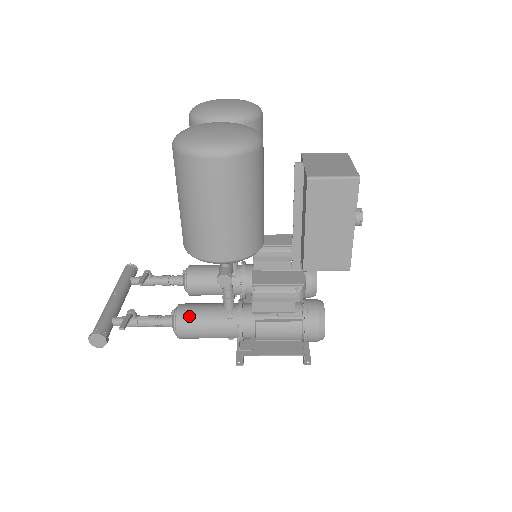
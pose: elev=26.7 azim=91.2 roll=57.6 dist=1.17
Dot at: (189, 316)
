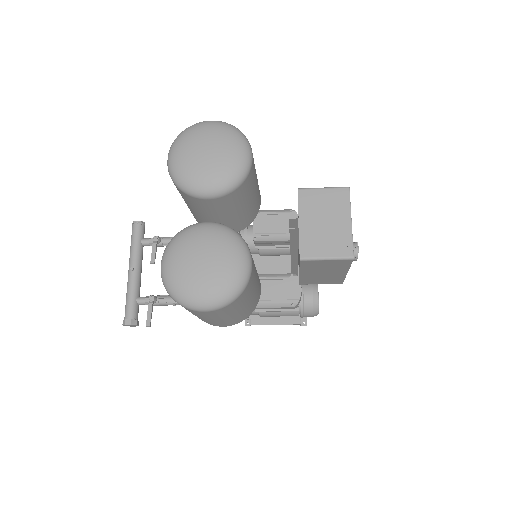
Dot at: occluded
